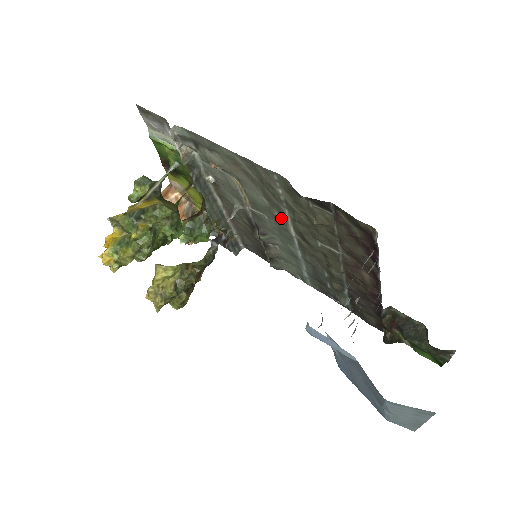
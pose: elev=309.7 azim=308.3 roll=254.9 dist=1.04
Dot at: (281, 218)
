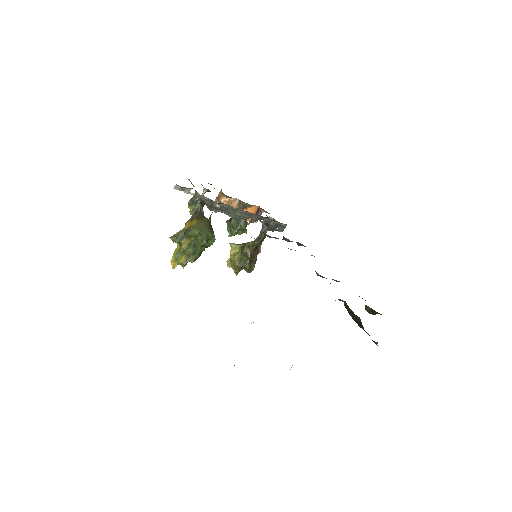
Dot at: occluded
